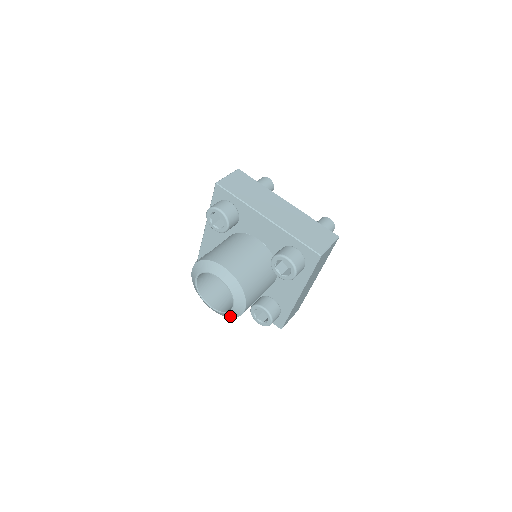
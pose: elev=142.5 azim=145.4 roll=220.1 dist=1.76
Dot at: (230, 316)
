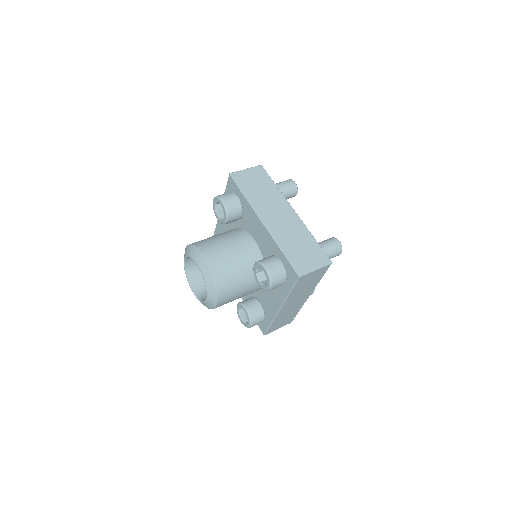
Dot at: (206, 306)
